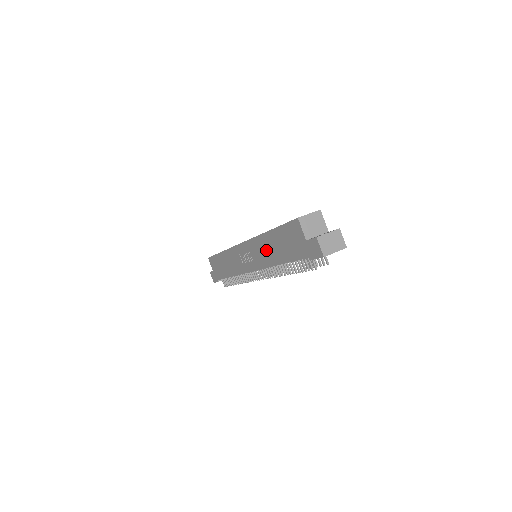
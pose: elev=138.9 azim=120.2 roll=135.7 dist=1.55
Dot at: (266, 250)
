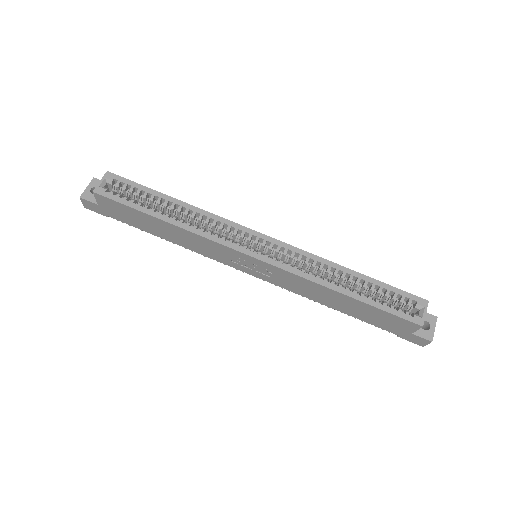
Dot at: (318, 293)
